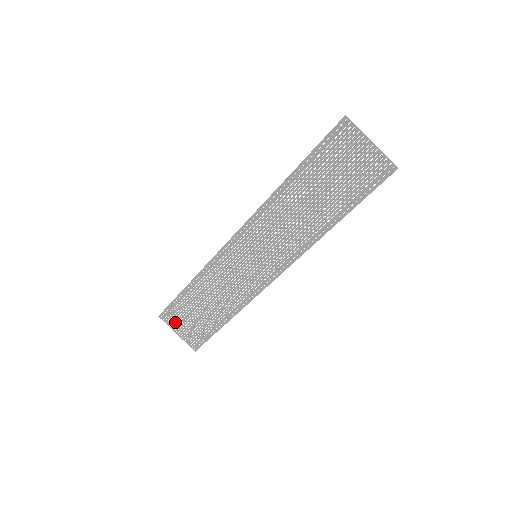
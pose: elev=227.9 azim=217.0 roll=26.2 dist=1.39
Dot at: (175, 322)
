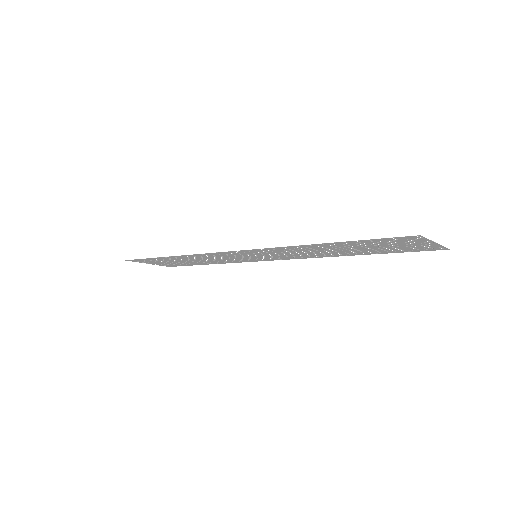
Dot at: (146, 262)
